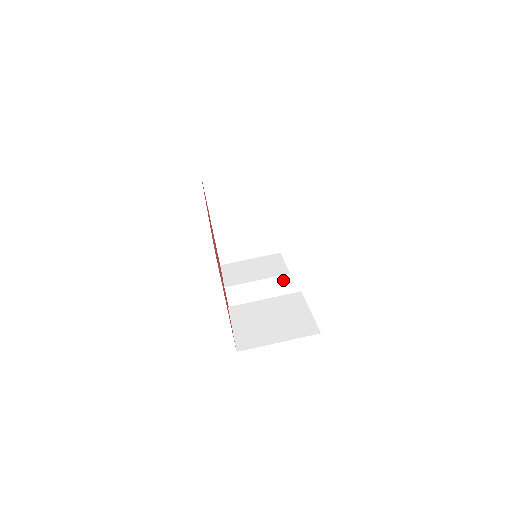
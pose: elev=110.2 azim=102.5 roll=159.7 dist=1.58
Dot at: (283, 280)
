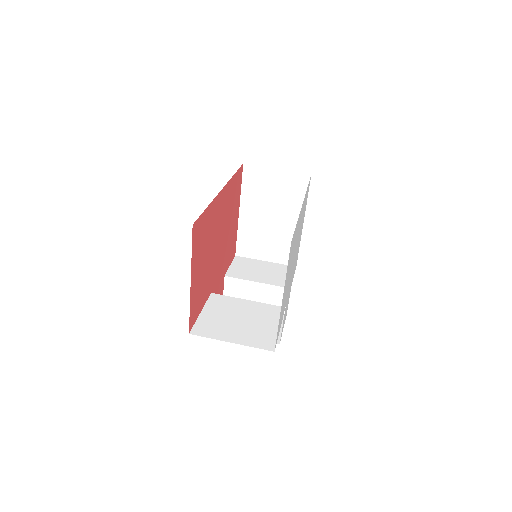
Dot at: (282, 292)
